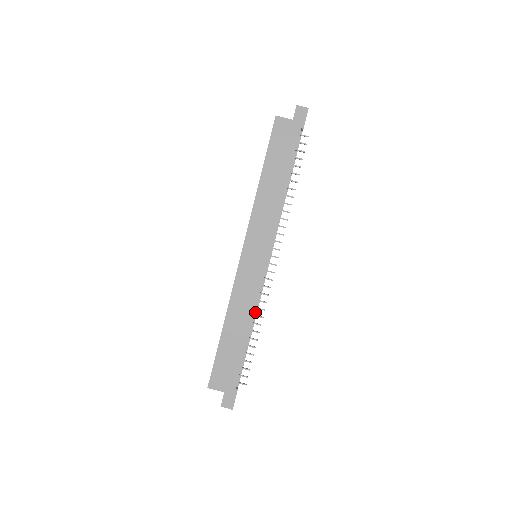
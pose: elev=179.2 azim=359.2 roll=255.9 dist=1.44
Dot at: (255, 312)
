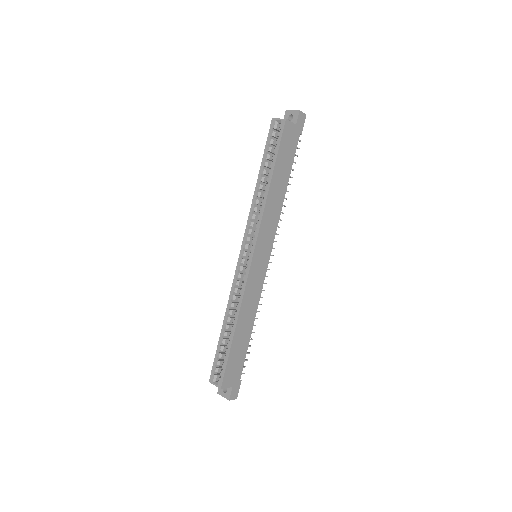
Dot at: occluded
